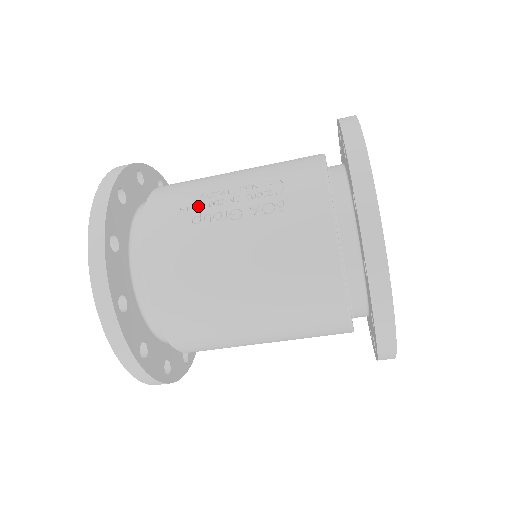
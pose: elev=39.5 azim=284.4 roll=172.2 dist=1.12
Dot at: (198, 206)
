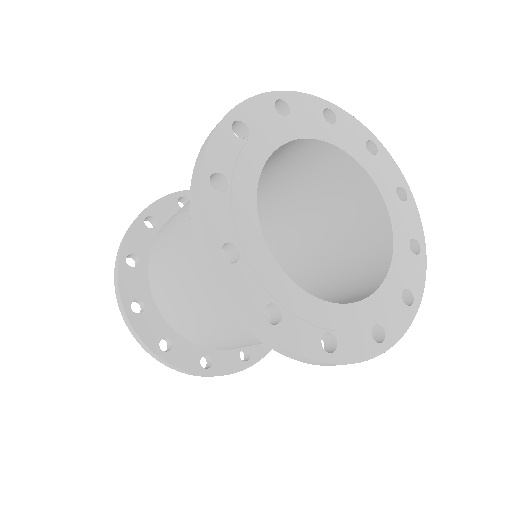
Dot at: (173, 220)
